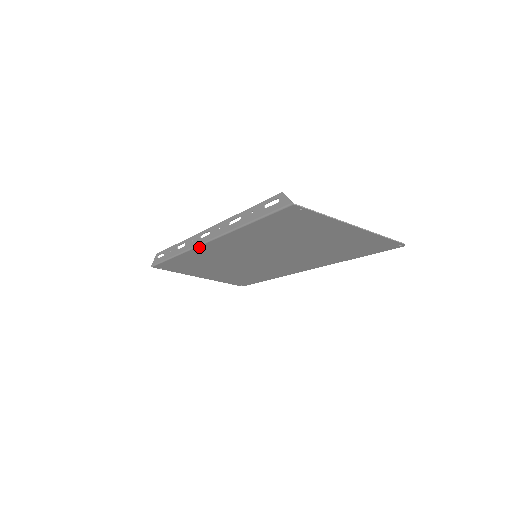
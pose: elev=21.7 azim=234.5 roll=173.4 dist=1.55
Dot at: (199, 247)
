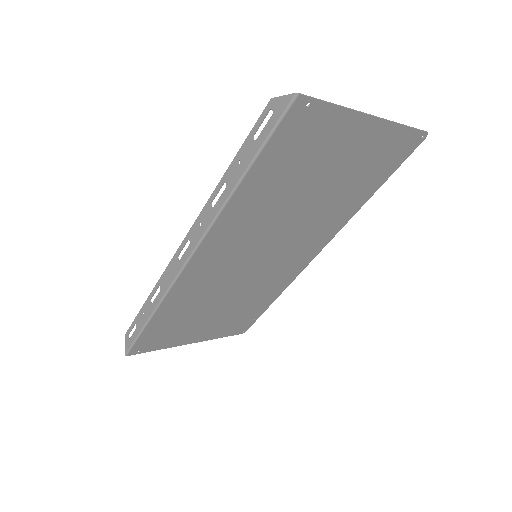
Dot at: (182, 274)
